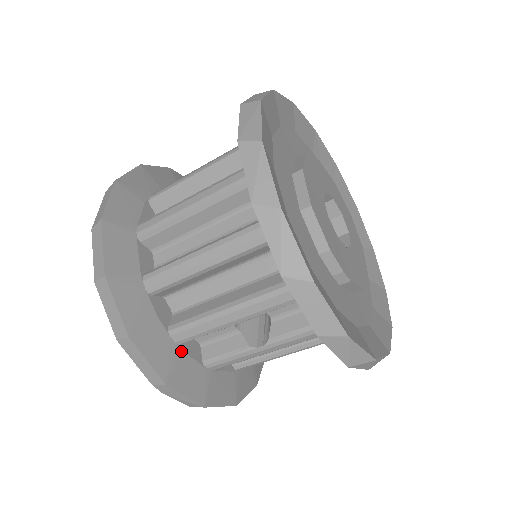
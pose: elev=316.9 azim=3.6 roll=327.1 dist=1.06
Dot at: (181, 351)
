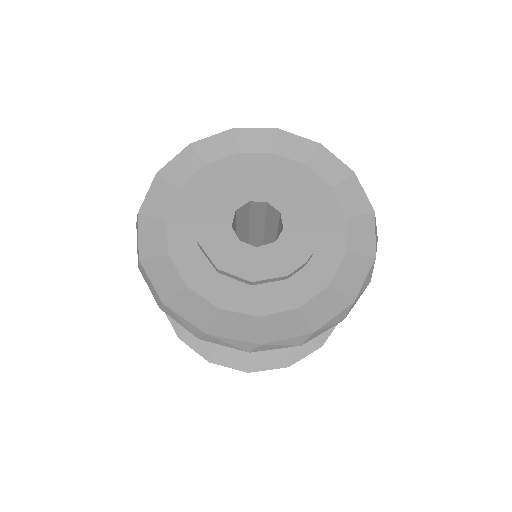
Dot at: occluded
